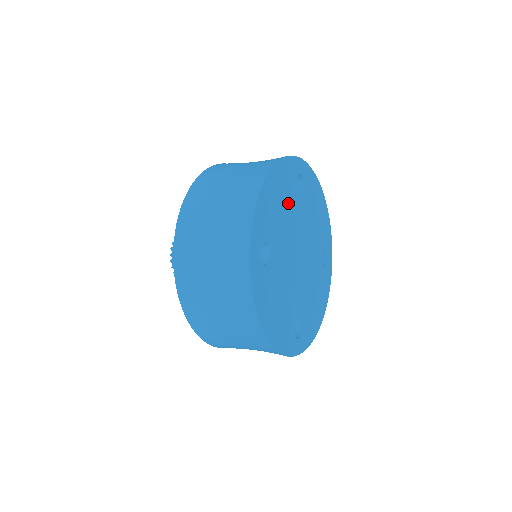
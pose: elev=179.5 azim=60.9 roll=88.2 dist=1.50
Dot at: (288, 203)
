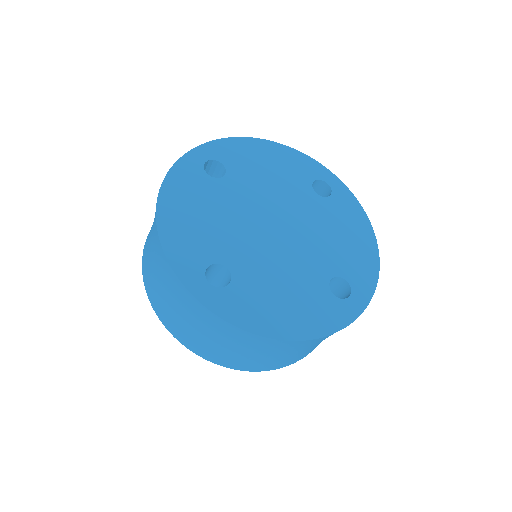
Dot at: (212, 202)
